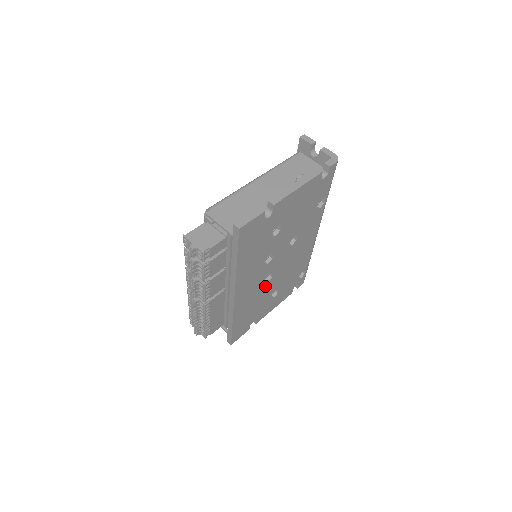
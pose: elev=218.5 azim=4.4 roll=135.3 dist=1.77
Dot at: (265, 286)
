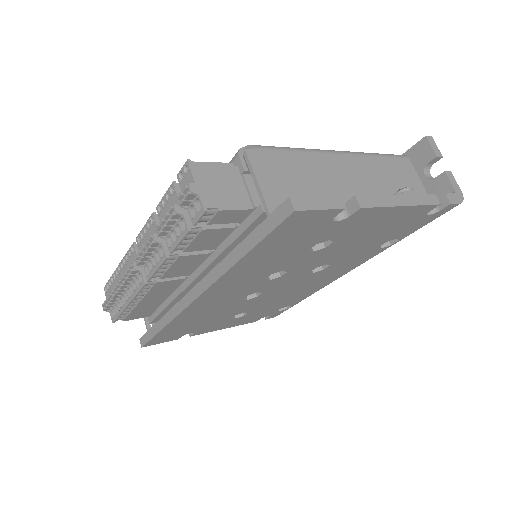
Dot at: (240, 302)
